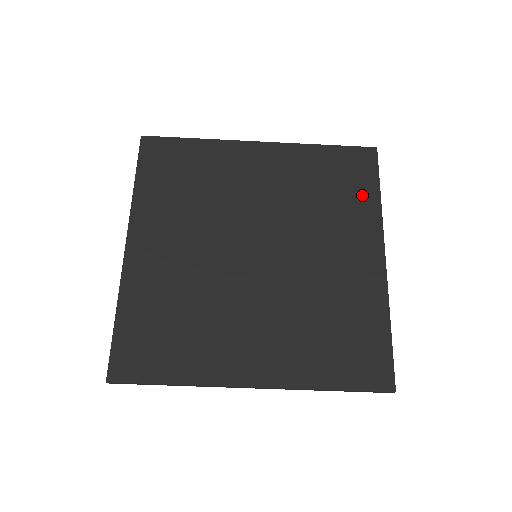
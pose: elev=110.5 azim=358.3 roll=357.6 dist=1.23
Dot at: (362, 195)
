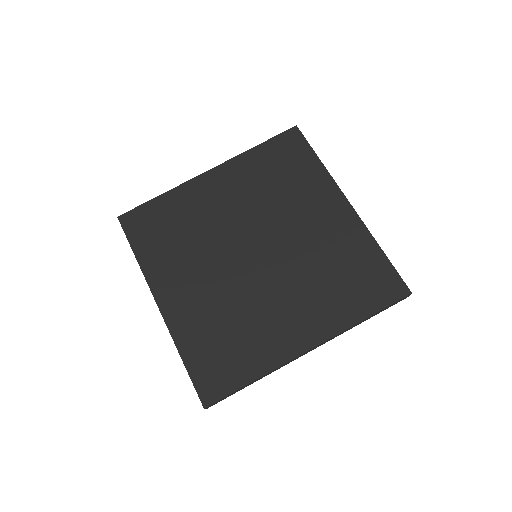
Dot at: (355, 304)
